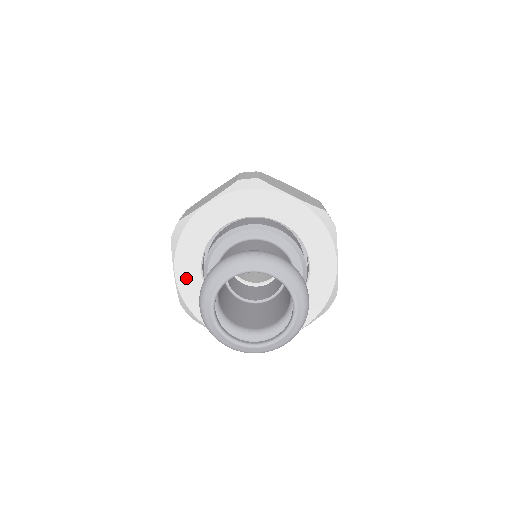
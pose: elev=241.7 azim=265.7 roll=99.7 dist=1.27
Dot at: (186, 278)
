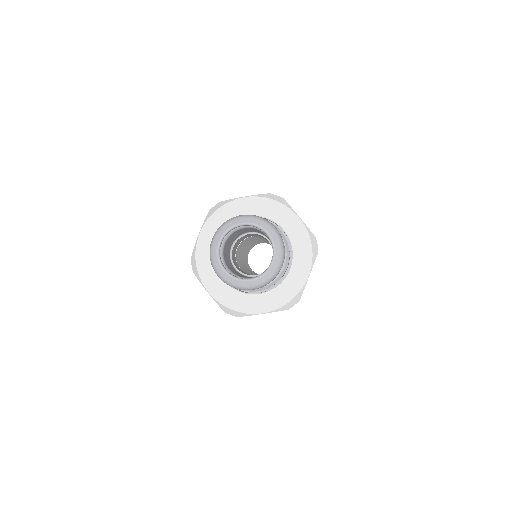
Dot at: (205, 240)
